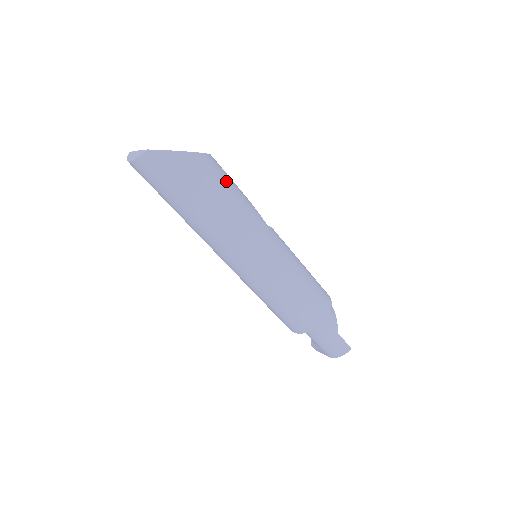
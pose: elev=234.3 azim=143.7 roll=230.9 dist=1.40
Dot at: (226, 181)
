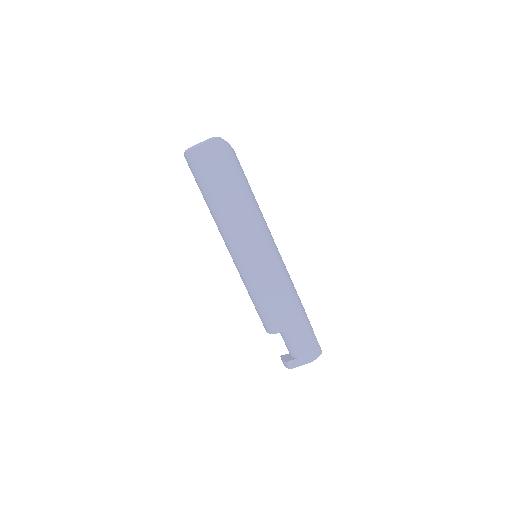
Dot at: occluded
